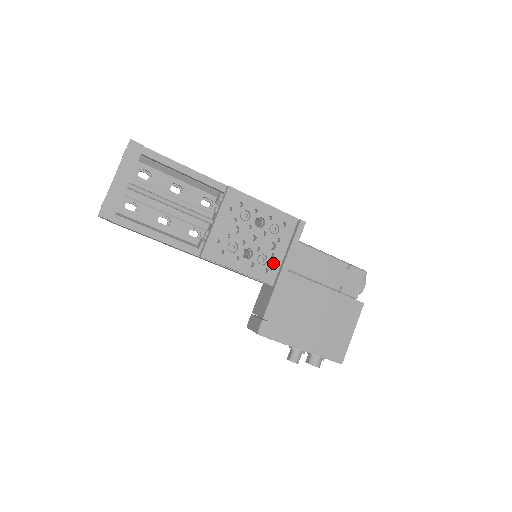
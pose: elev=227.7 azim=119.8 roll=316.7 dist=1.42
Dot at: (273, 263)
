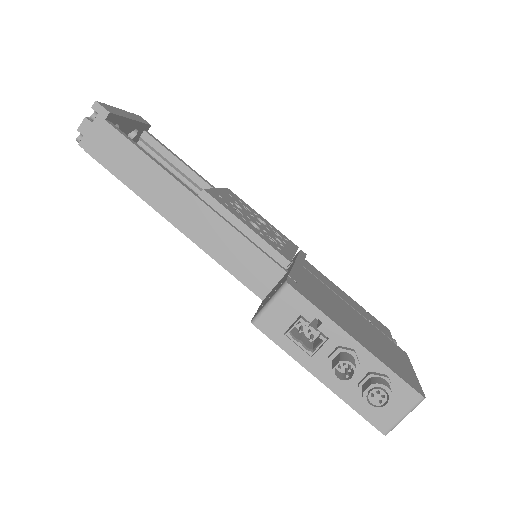
Dot at: (284, 250)
